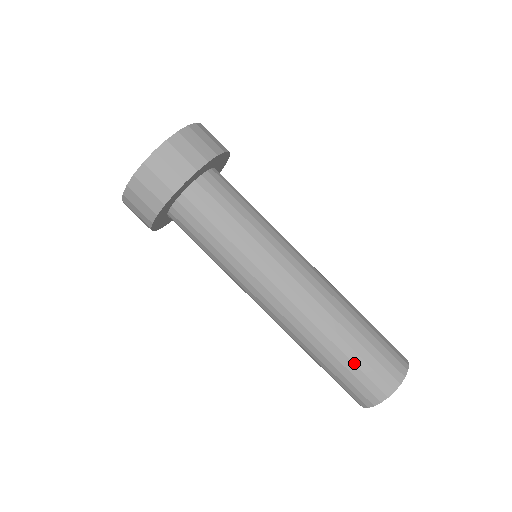
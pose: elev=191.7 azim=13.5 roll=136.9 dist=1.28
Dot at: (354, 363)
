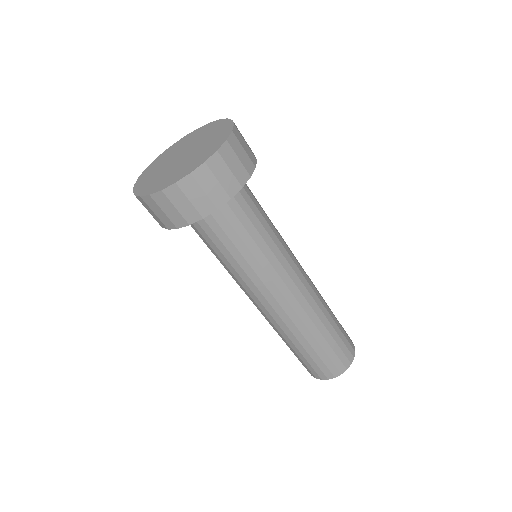
Dot at: (335, 341)
